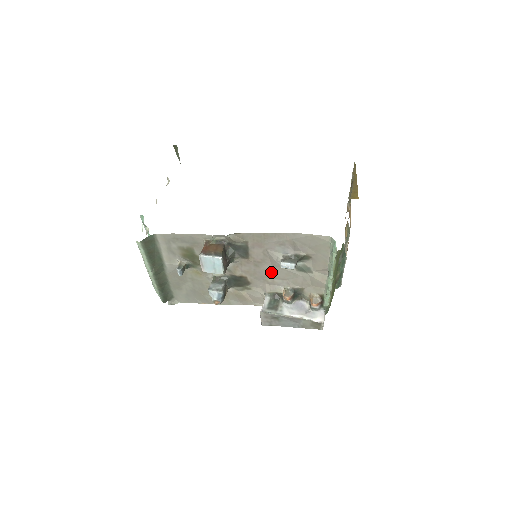
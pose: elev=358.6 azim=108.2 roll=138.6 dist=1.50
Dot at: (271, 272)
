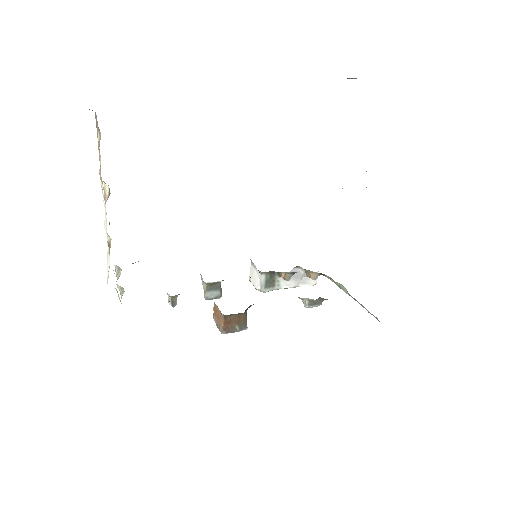
Dot at: occluded
